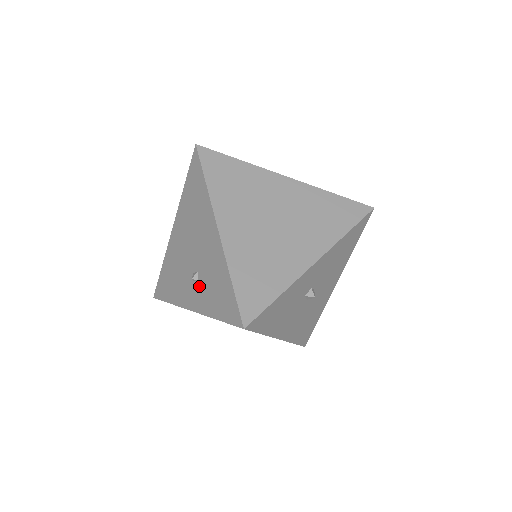
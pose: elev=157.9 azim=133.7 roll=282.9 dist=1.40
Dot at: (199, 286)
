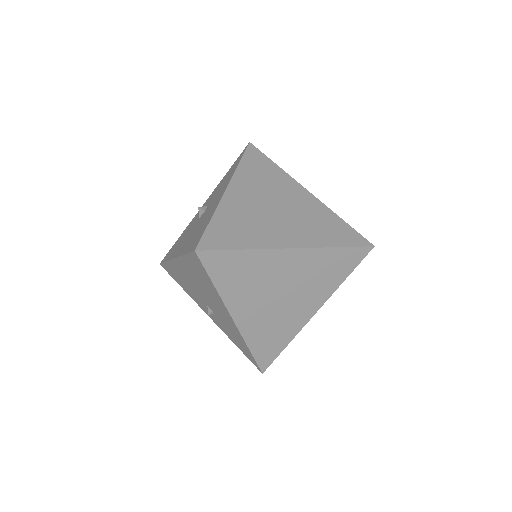
Dot at: (216, 318)
